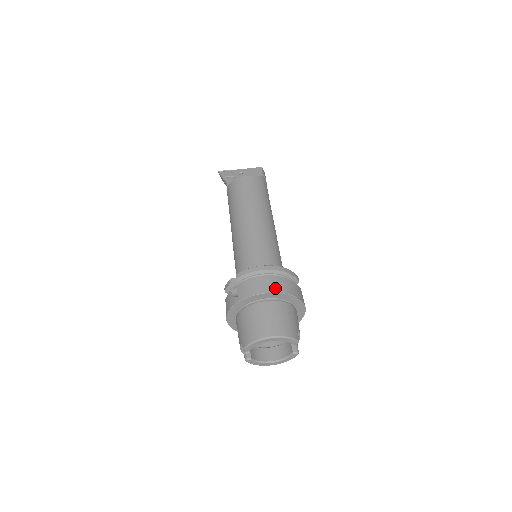
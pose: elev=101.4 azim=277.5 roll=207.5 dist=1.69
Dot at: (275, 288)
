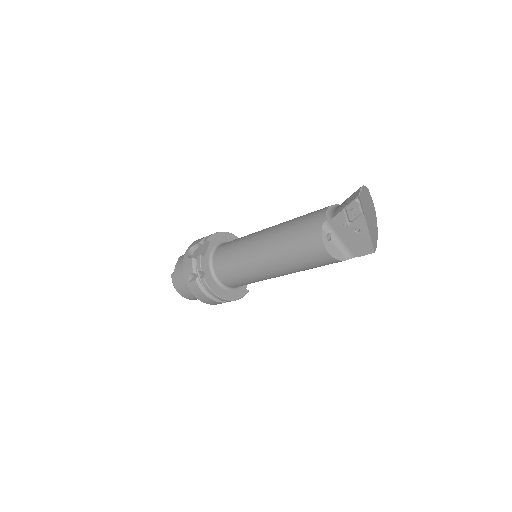
Dot at: (210, 303)
